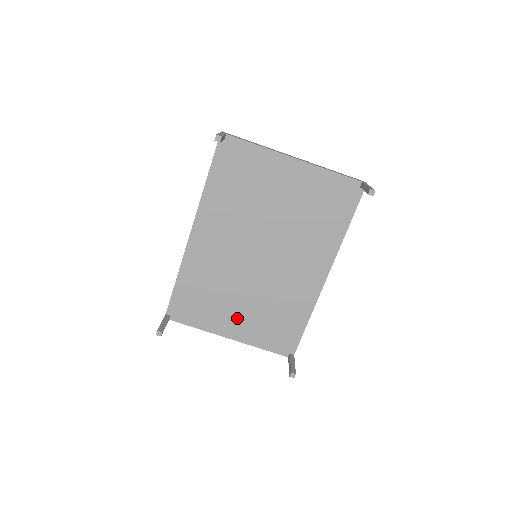
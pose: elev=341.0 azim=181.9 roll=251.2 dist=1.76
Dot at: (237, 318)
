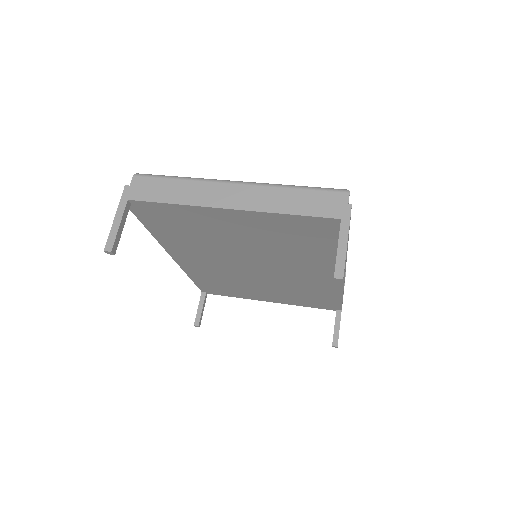
Dot at: (267, 294)
